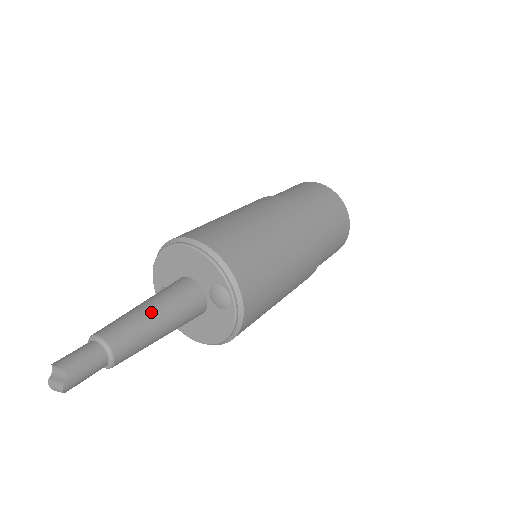
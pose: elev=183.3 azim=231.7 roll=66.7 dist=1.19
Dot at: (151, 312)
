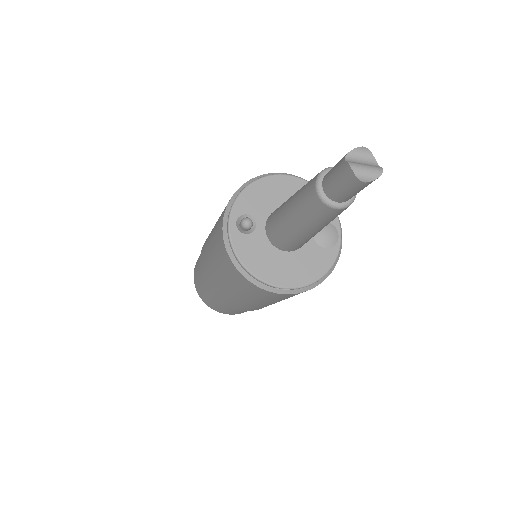
Dot at: occluded
